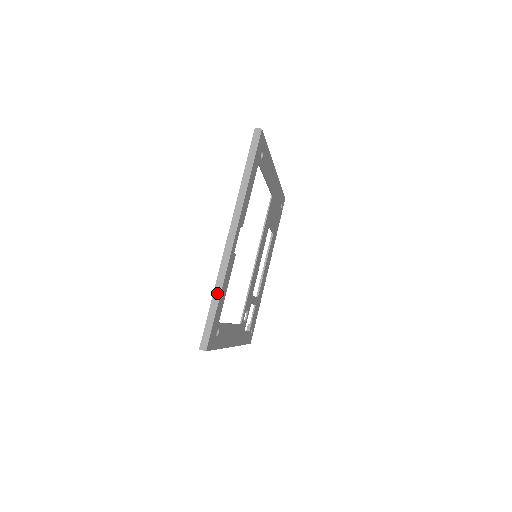
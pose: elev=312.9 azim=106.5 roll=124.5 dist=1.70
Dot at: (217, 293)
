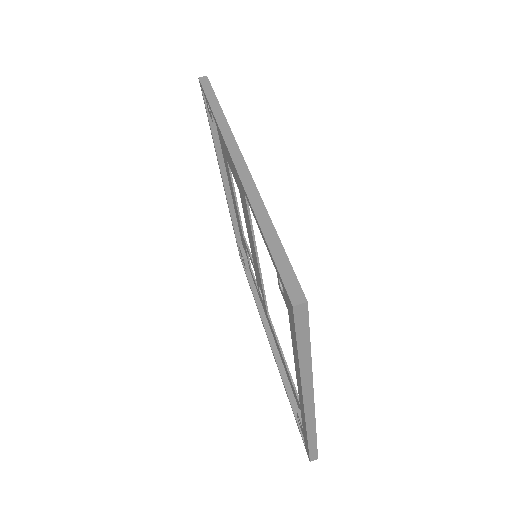
Dot at: (312, 437)
